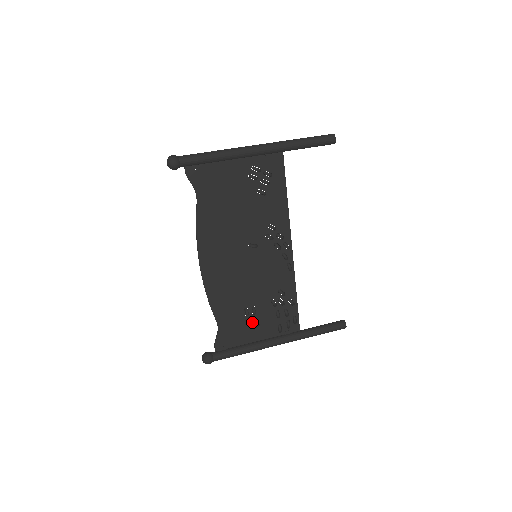
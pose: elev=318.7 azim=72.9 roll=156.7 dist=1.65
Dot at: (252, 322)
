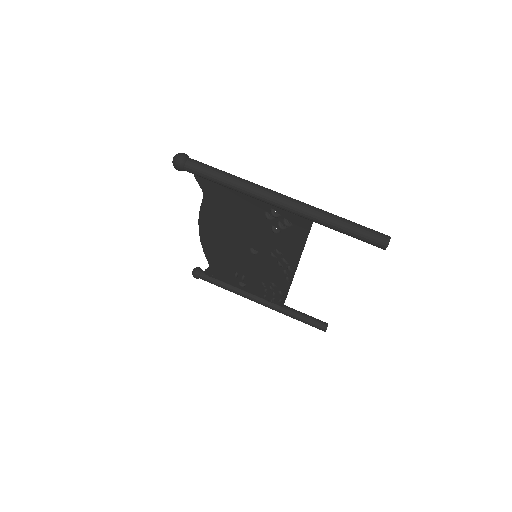
Dot at: (240, 280)
